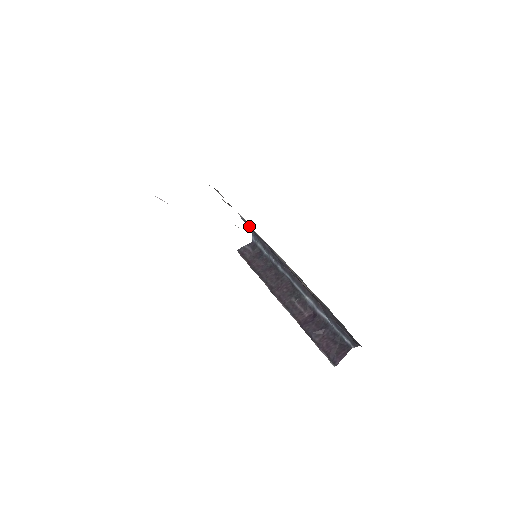
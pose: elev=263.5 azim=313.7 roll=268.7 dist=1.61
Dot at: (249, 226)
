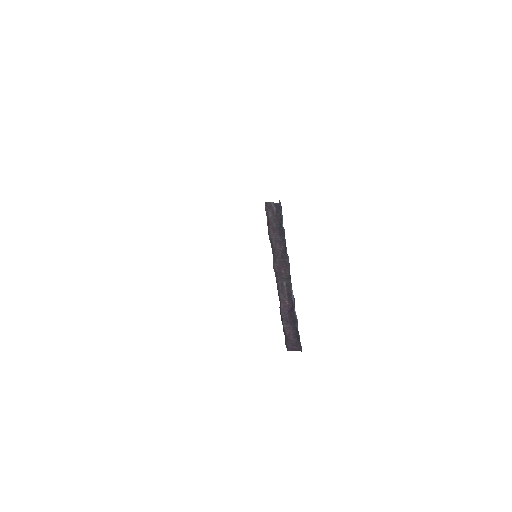
Dot at: occluded
